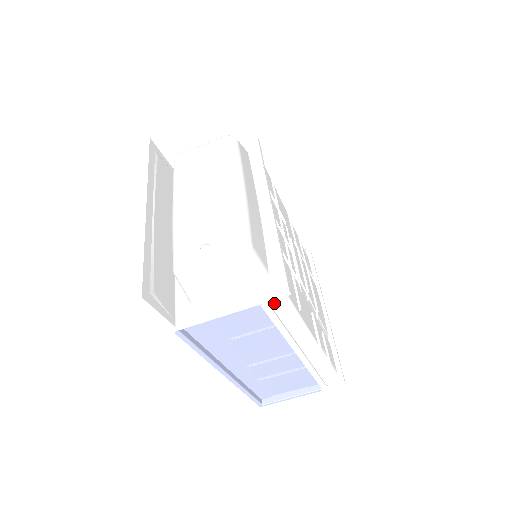
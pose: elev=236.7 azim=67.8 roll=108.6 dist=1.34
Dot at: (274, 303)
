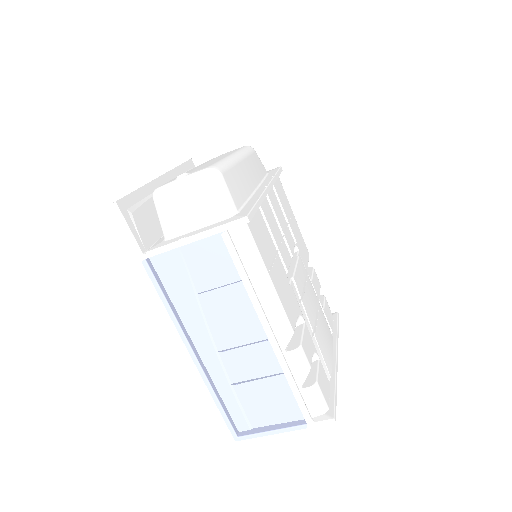
Dot at: (238, 242)
